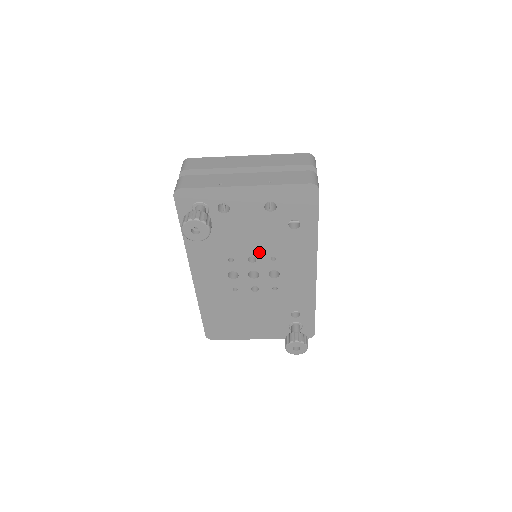
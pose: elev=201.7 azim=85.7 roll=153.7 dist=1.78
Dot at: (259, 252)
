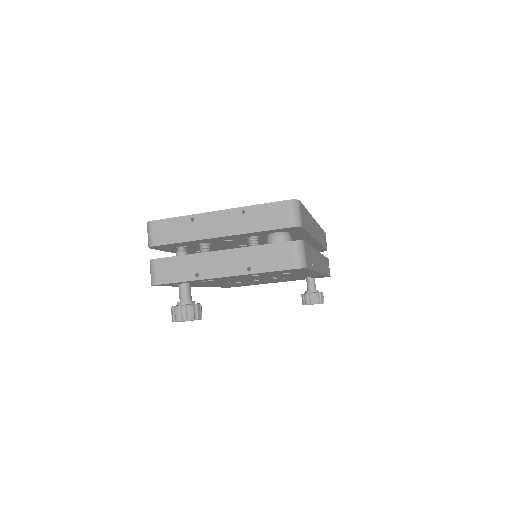
Dot at: occluded
